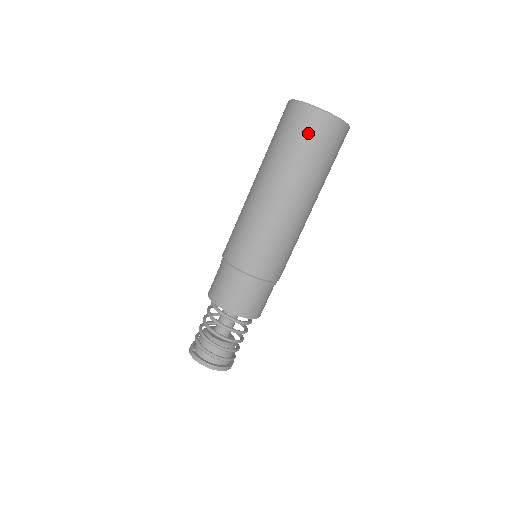
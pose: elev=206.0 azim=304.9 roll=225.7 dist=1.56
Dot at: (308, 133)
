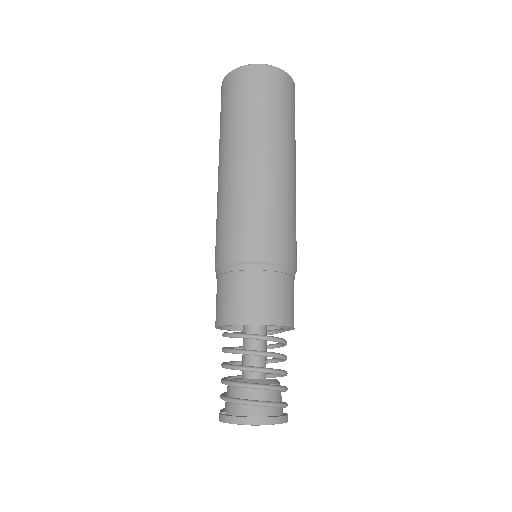
Dot at: (249, 89)
